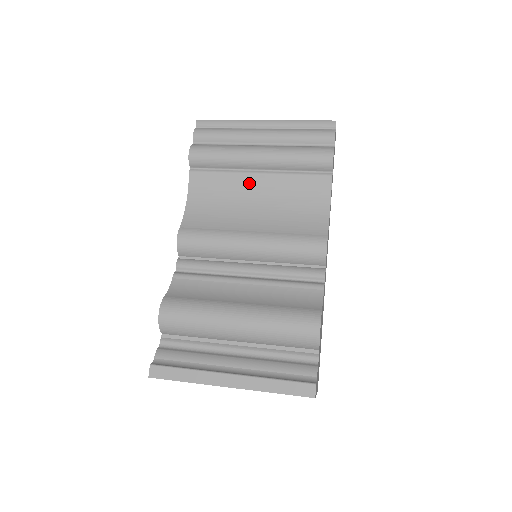
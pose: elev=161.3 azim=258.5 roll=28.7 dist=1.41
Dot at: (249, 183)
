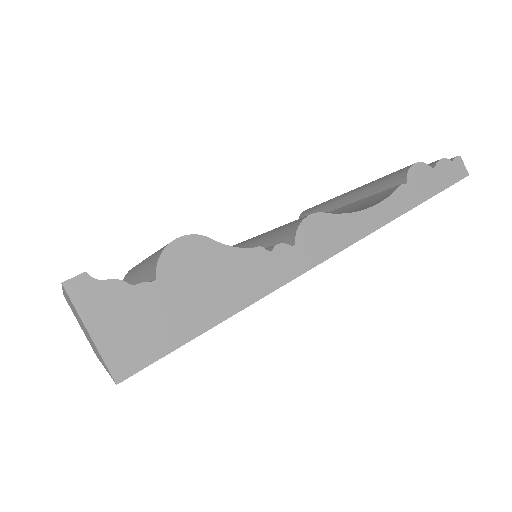
Dot at: occluded
